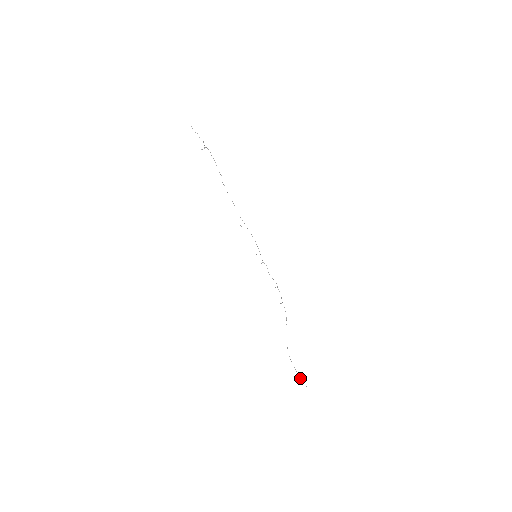
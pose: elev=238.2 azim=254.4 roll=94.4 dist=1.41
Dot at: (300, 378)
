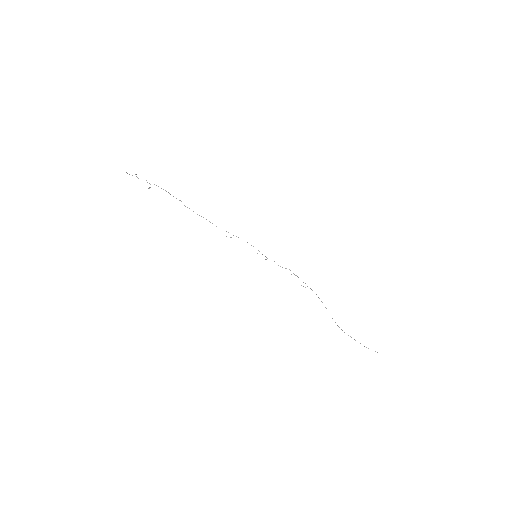
Dot at: (366, 347)
